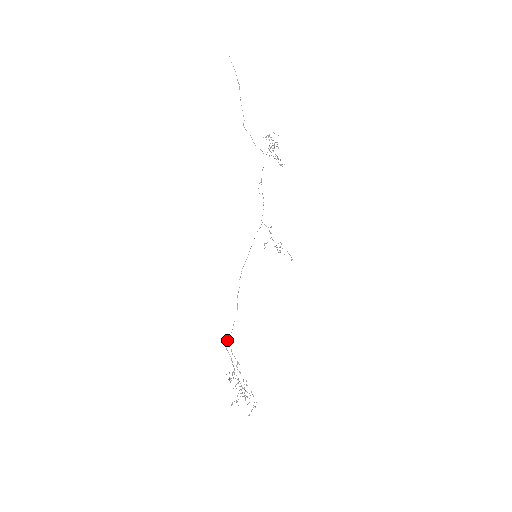
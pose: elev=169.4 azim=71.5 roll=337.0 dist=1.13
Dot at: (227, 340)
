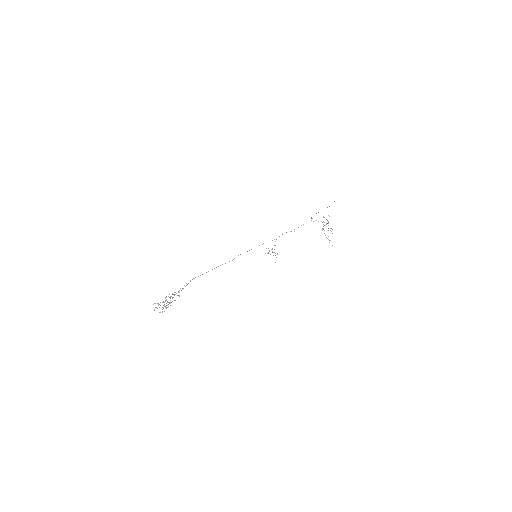
Dot at: (192, 279)
